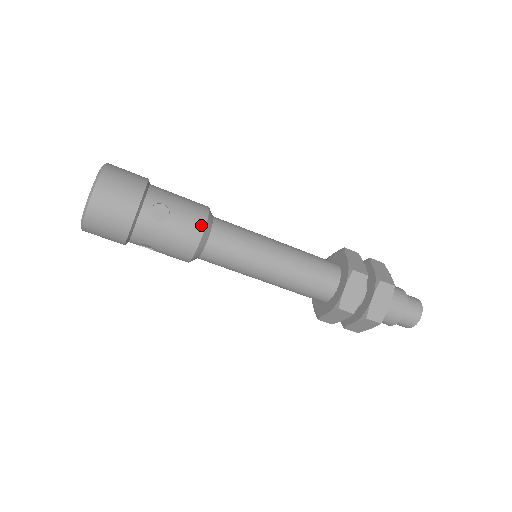
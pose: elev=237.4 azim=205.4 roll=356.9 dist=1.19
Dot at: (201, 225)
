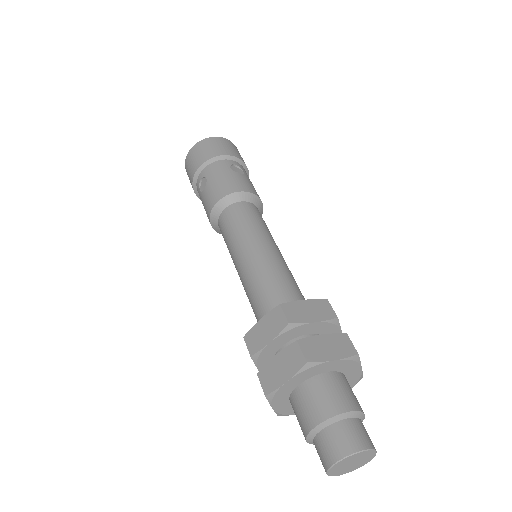
Dot at: (250, 190)
